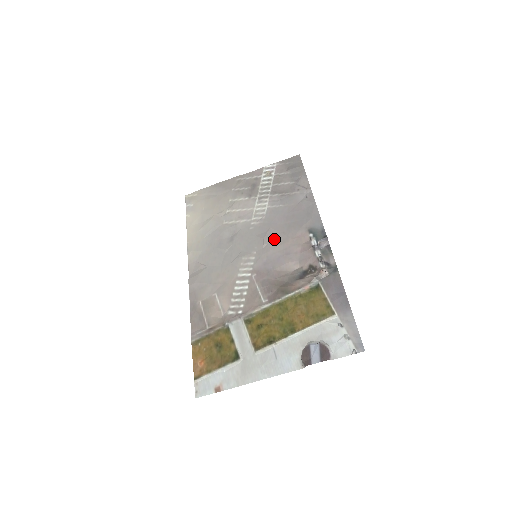
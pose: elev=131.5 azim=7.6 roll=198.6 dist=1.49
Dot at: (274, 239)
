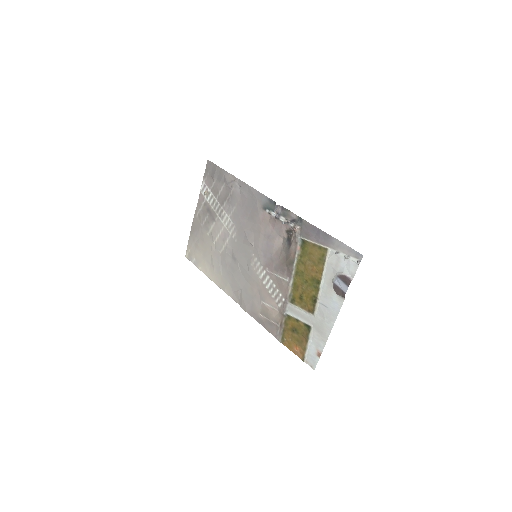
Dot at: (253, 235)
